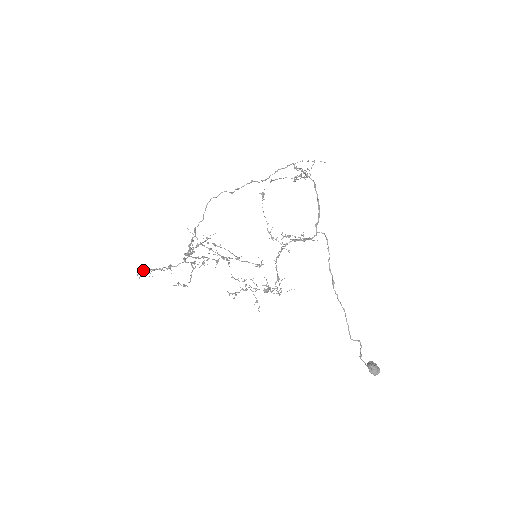
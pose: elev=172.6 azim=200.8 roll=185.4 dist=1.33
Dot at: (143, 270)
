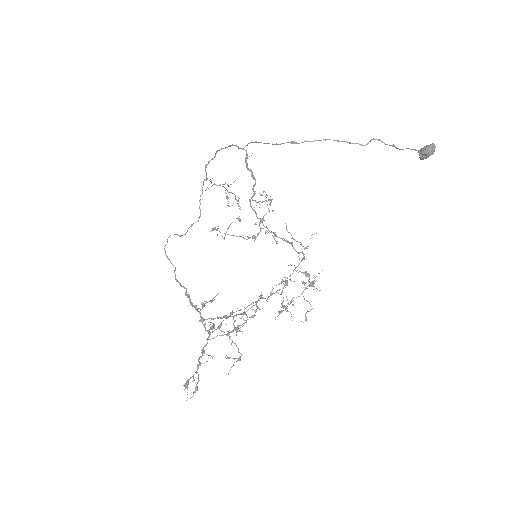
Dot at: (185, 385)
